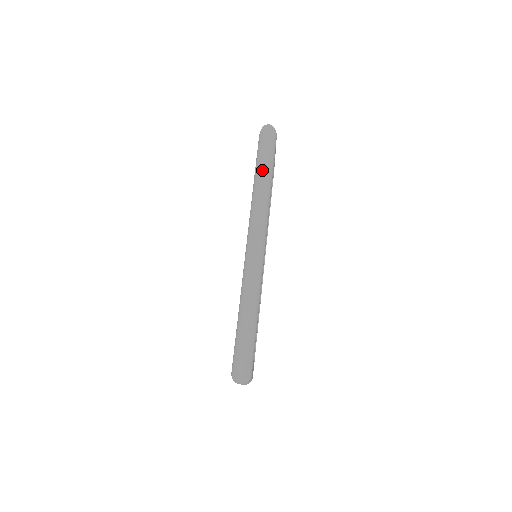
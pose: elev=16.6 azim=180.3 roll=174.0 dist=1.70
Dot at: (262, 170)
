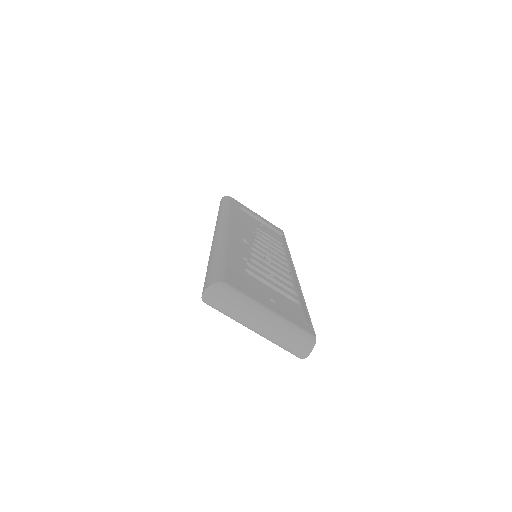
Dot at: (218, 211)
